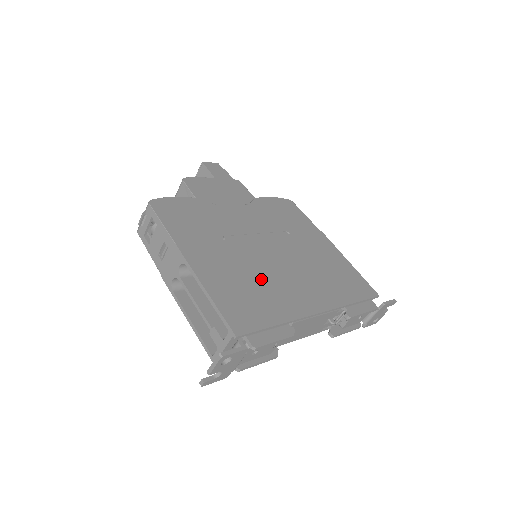
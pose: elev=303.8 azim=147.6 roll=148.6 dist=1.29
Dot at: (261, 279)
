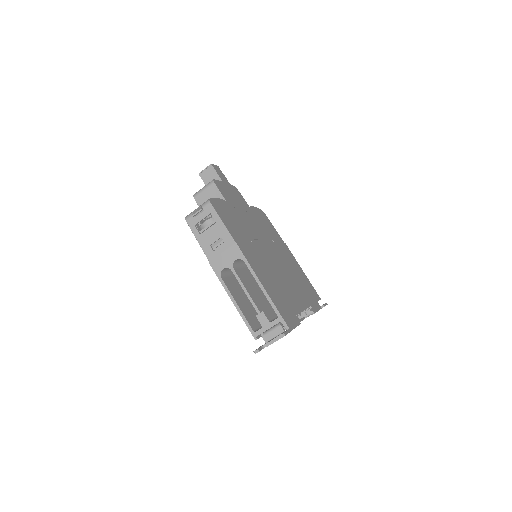
Dot at: (278, 279)
